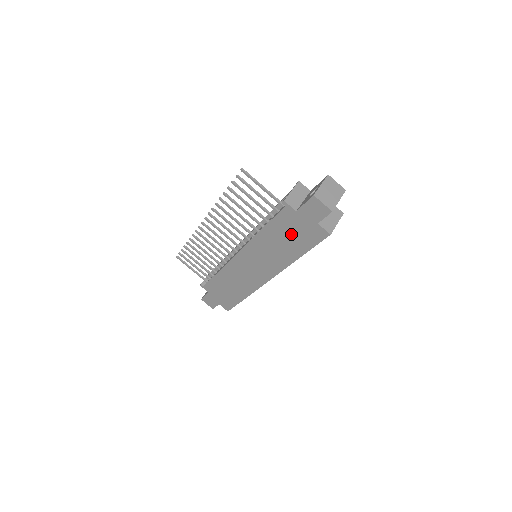
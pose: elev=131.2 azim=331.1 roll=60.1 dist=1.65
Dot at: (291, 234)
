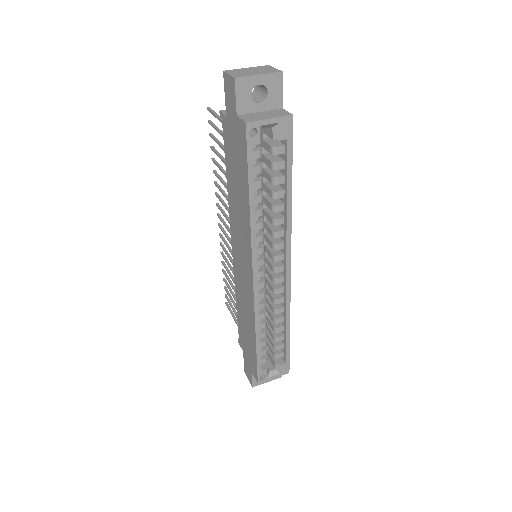
Dot at: (235, 163)
